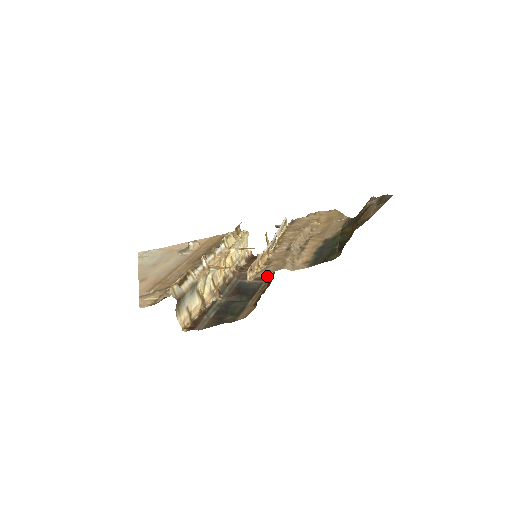
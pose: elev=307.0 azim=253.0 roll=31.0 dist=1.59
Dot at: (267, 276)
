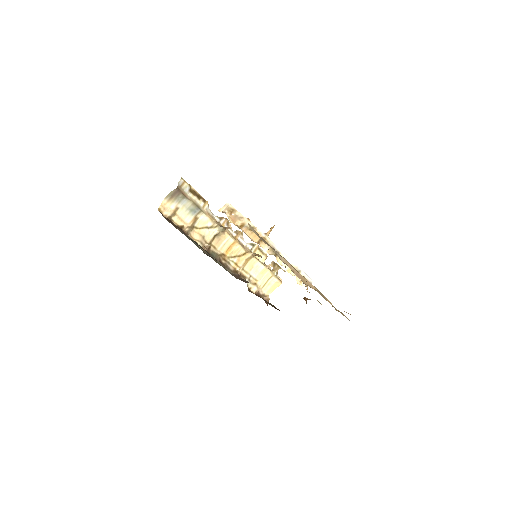
Dot at: occluded
